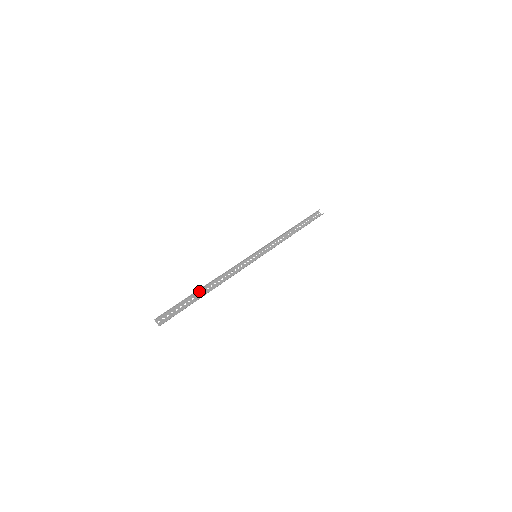
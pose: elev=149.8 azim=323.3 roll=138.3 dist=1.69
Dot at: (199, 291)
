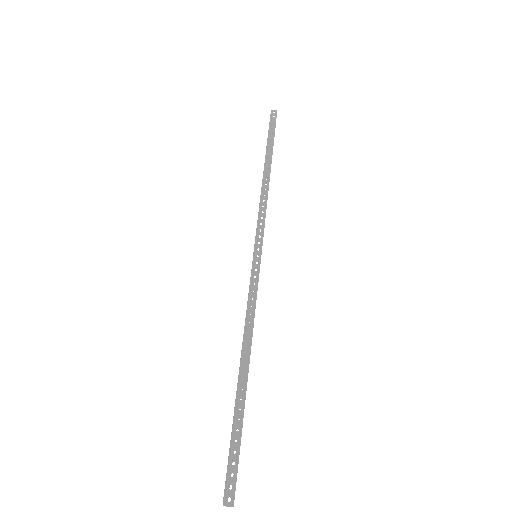
Dot at: (238, 387)
